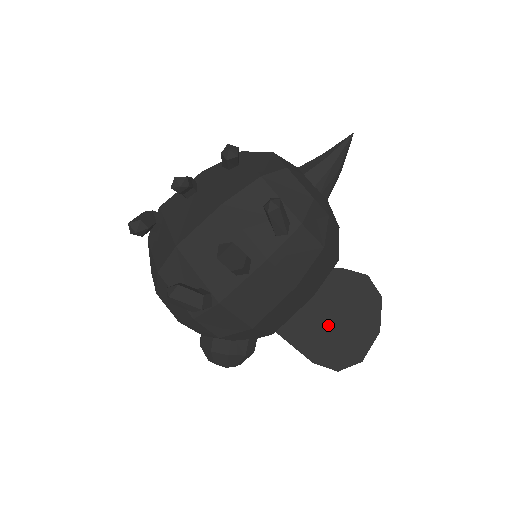
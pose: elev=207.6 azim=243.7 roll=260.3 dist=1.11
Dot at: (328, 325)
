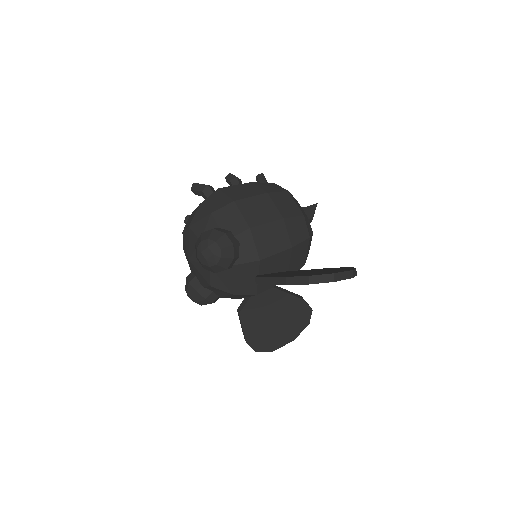
Dot at: occluded
